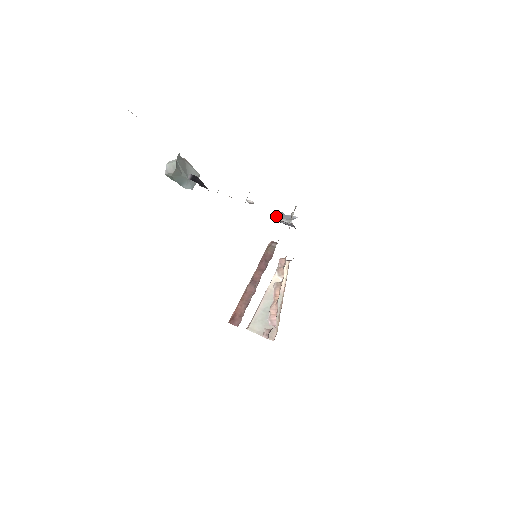
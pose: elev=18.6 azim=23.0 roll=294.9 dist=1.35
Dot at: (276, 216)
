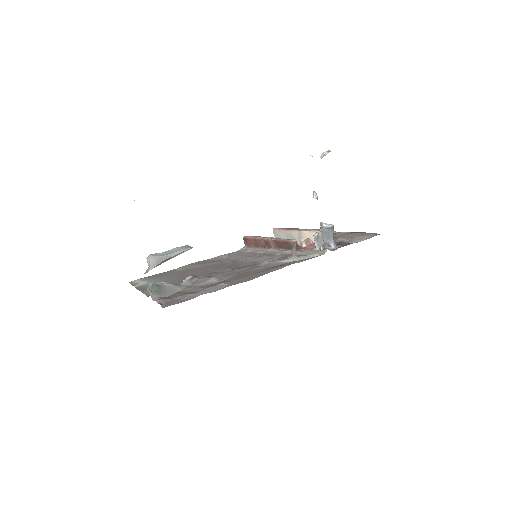
Dot at: (321, 227)
